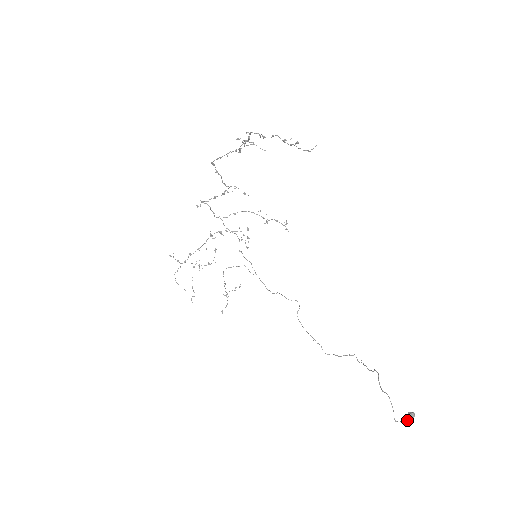
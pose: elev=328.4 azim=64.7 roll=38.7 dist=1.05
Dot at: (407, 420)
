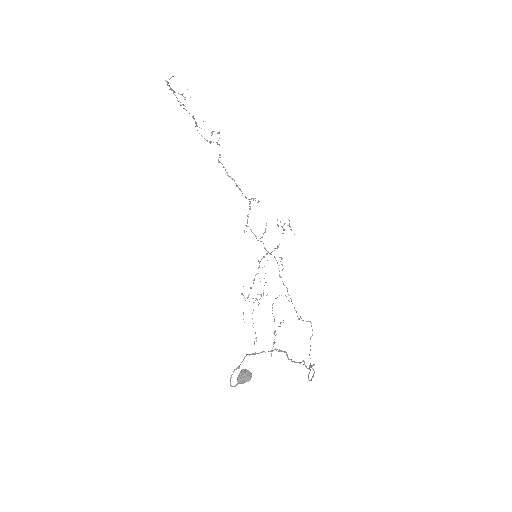
Dot at: (237, 380)
